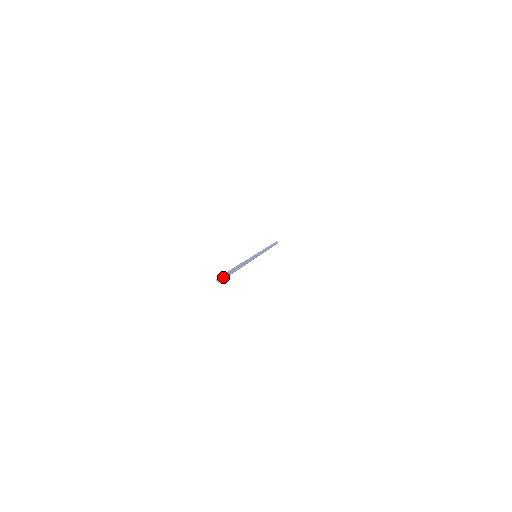
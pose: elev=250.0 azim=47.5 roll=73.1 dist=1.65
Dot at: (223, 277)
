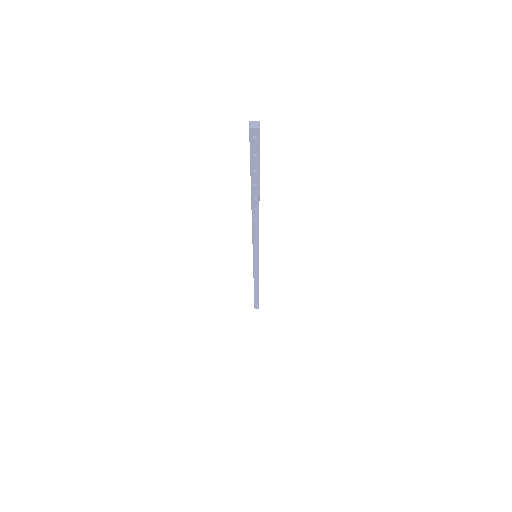
Dot at: (259, 136)
